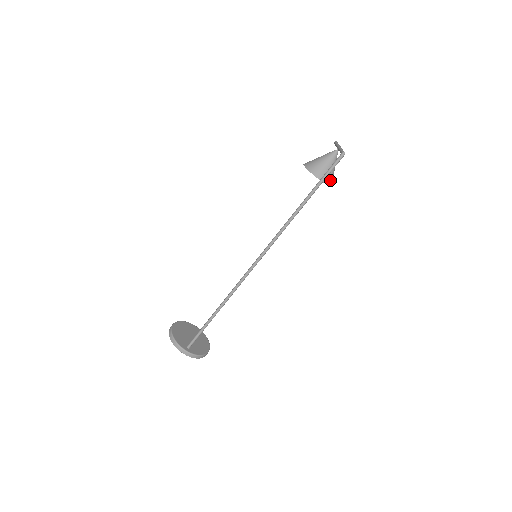
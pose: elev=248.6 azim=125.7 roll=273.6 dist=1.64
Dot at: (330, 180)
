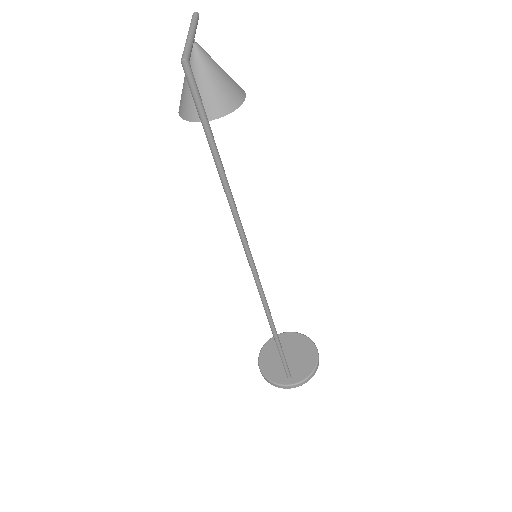
Dot at: (229, 99)
